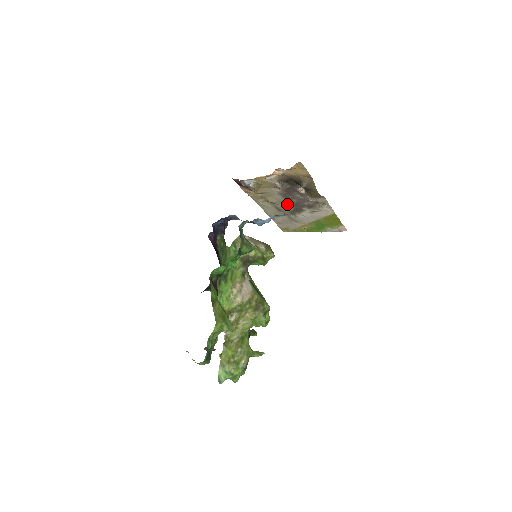
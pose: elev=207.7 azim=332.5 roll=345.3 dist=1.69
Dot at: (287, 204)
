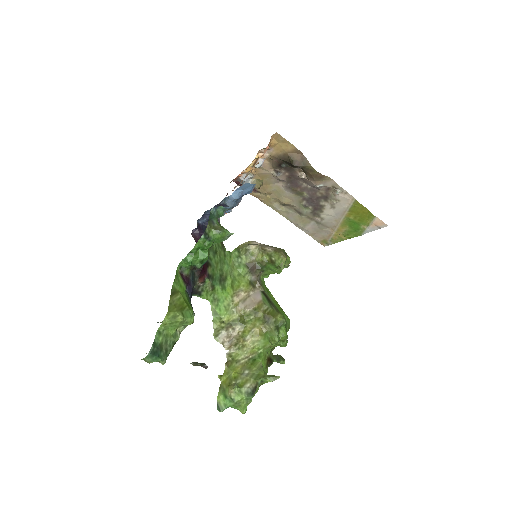
Dot at: (303, 202)
